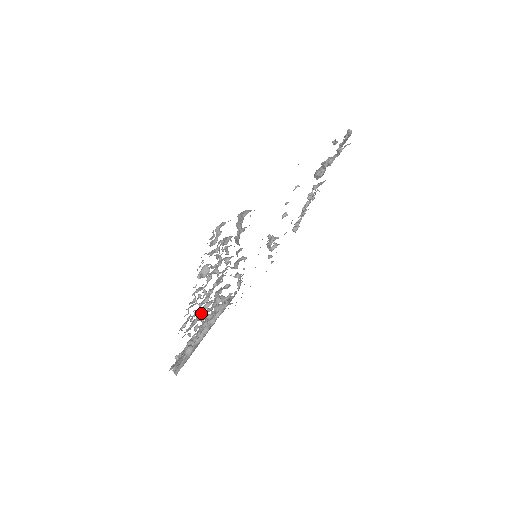
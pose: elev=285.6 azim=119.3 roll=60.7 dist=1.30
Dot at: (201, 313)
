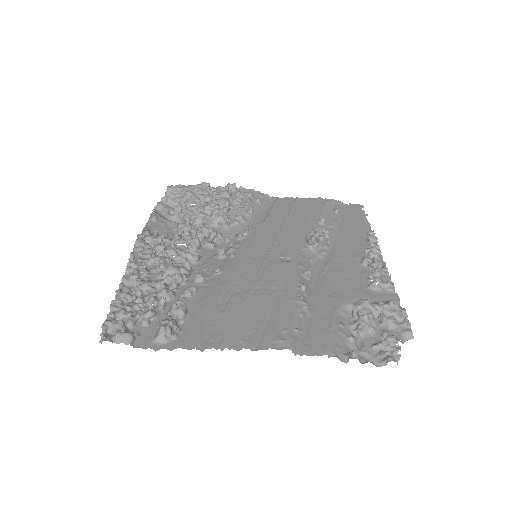
Dot at: (157, 252)
